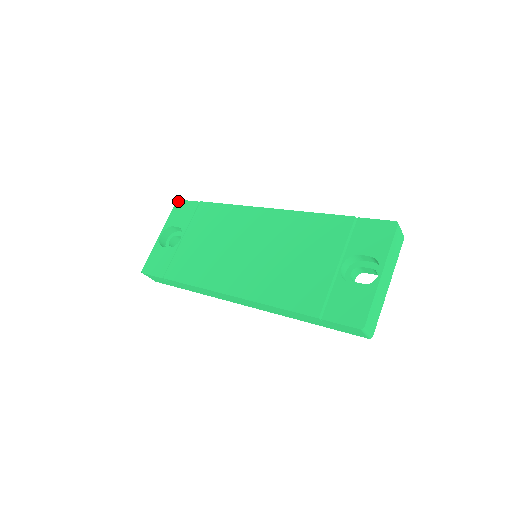
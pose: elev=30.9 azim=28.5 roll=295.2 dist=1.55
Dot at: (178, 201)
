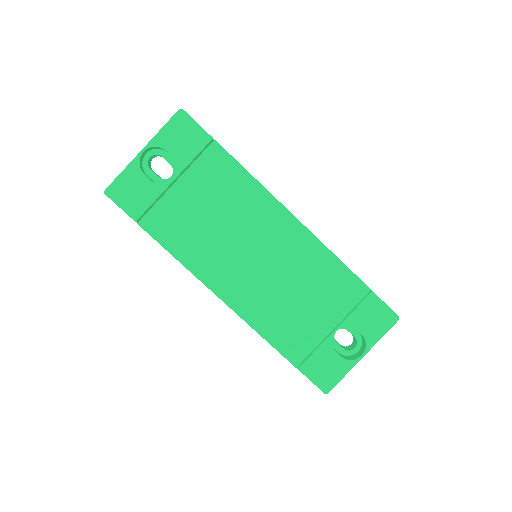
Dot at: (181, 111)
